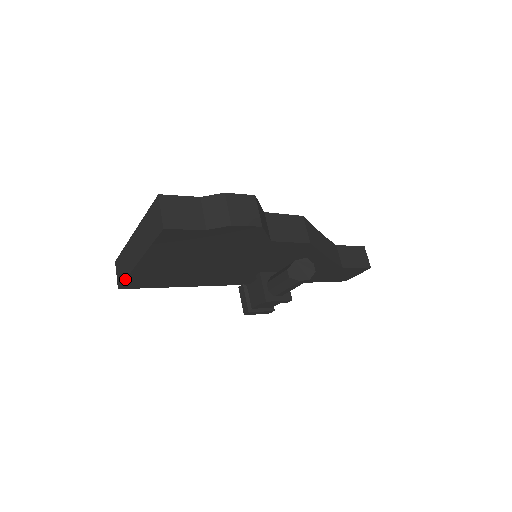
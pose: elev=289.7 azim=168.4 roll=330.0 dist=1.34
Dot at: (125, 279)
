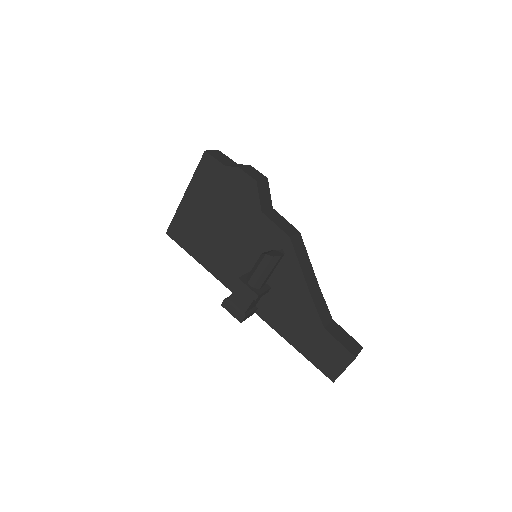
Dot at: (173, 218)
